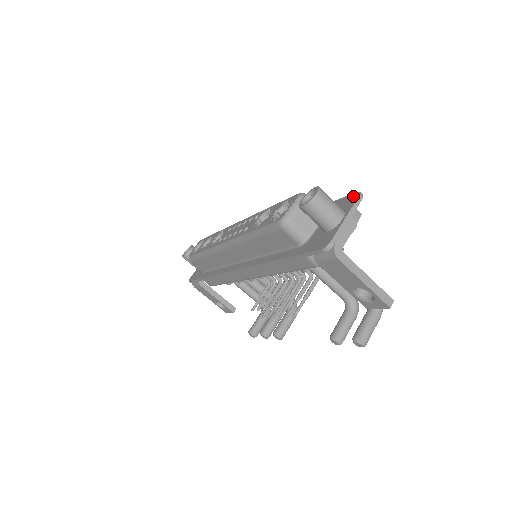
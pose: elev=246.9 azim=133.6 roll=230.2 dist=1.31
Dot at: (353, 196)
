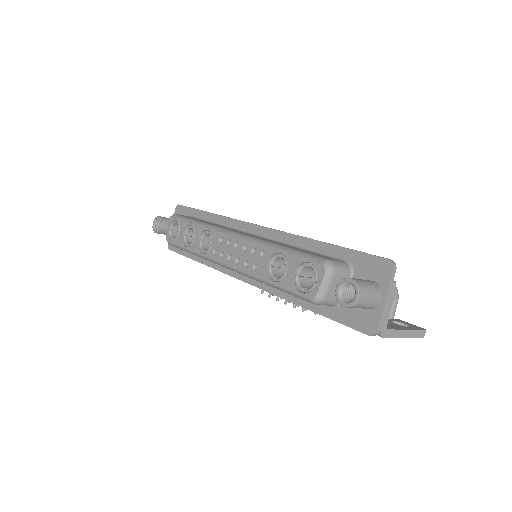
Dot at: (384, 264)
